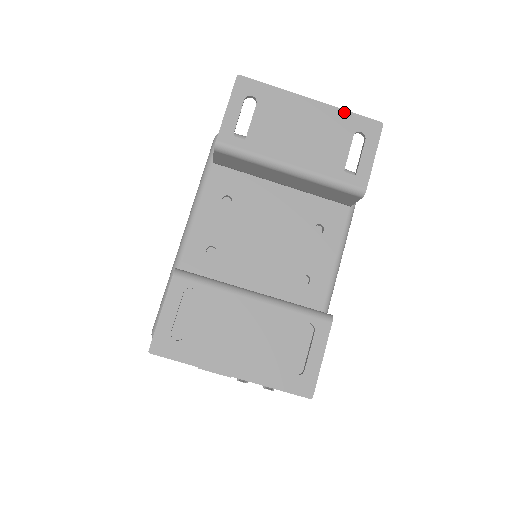
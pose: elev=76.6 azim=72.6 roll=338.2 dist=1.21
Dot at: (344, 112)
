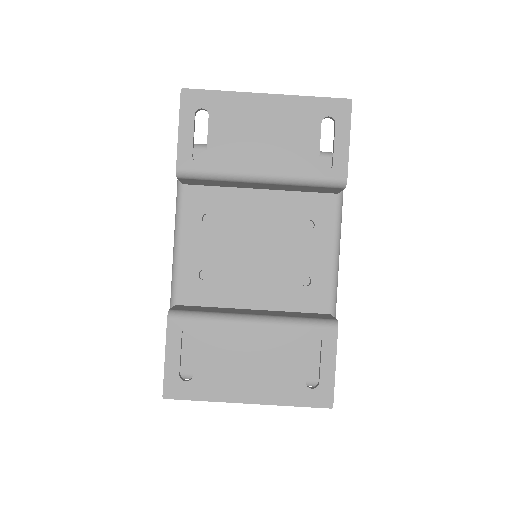
Dot at: (306, 99)
